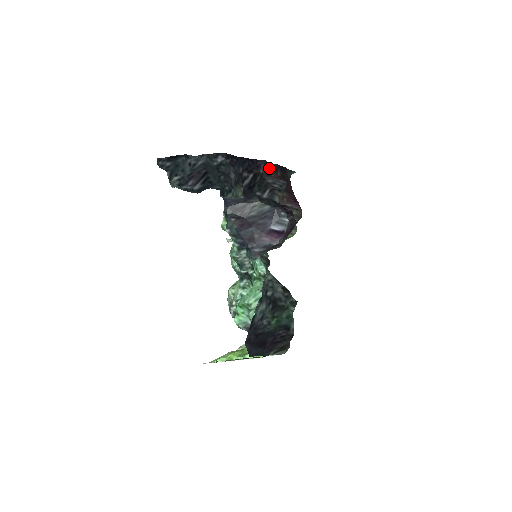
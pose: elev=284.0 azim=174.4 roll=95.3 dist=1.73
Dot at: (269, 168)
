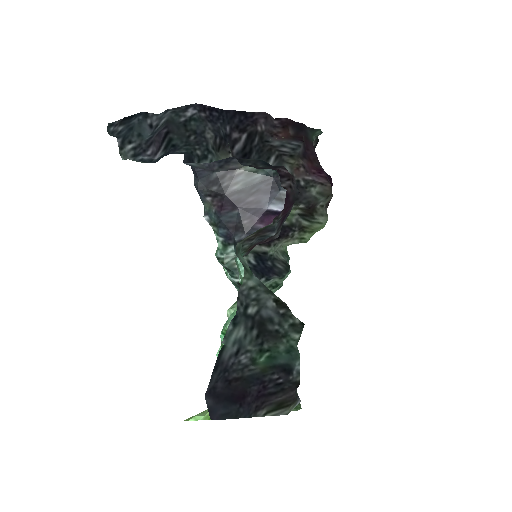
Dot at: (274, 124)
